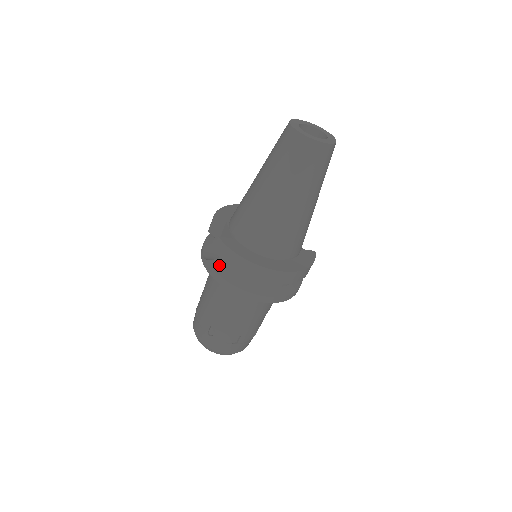
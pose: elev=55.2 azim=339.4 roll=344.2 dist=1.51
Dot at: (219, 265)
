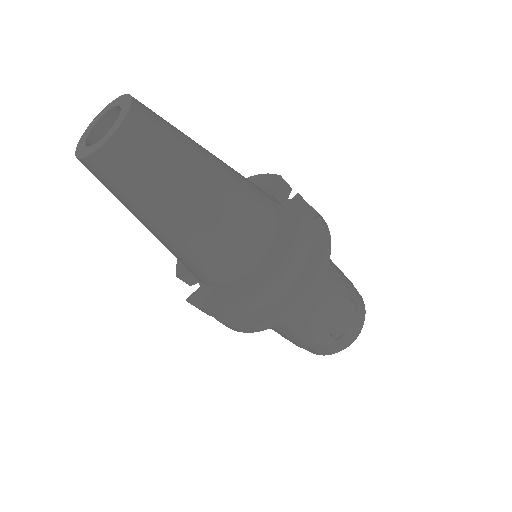
Dot at: occluded
